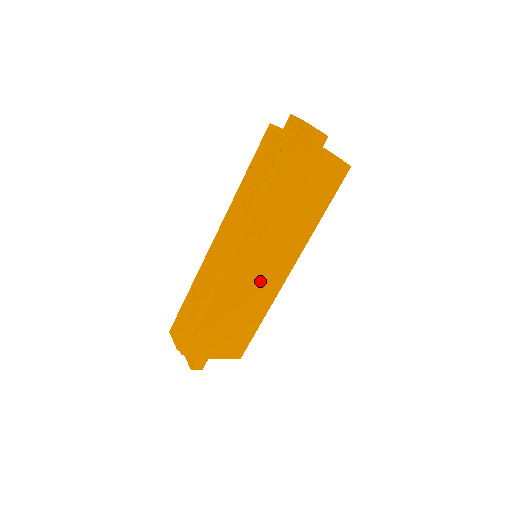
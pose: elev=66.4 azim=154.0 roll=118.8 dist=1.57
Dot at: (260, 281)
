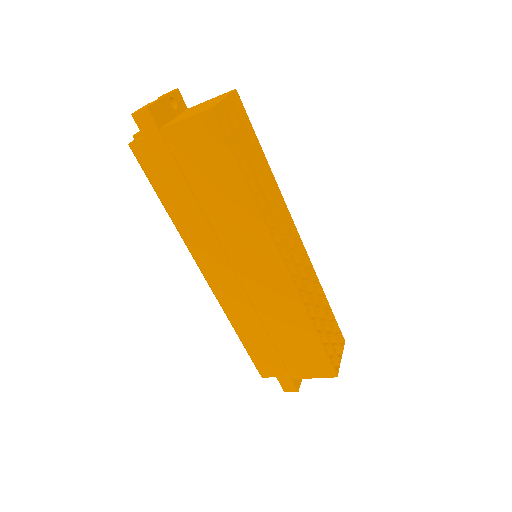
Dot at: (258, 287)
